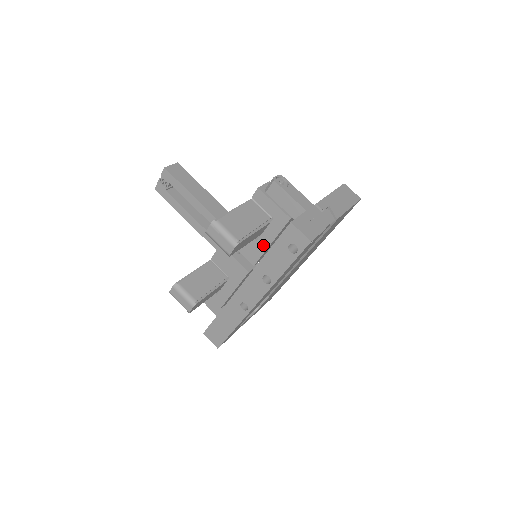
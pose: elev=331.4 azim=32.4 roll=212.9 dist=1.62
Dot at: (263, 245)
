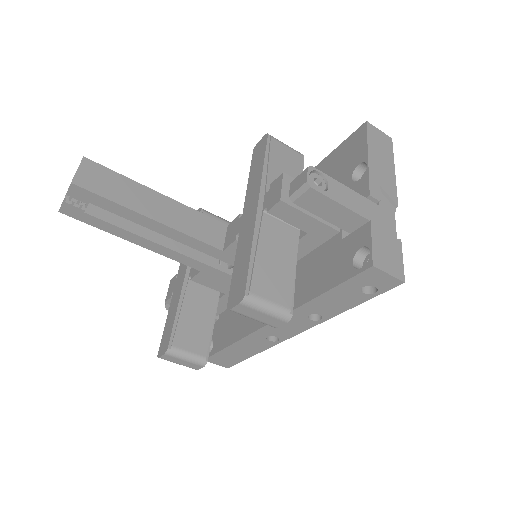
Dot at: occluded
